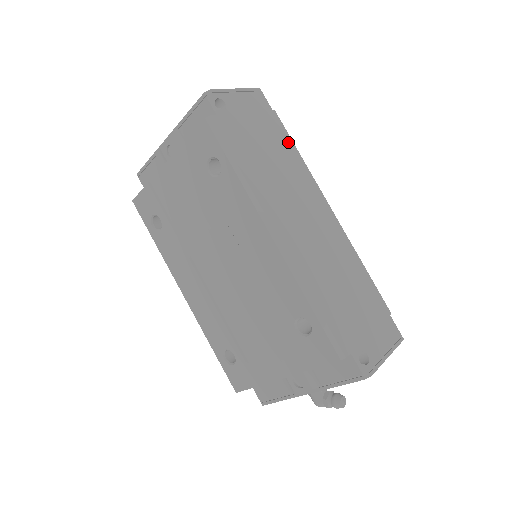
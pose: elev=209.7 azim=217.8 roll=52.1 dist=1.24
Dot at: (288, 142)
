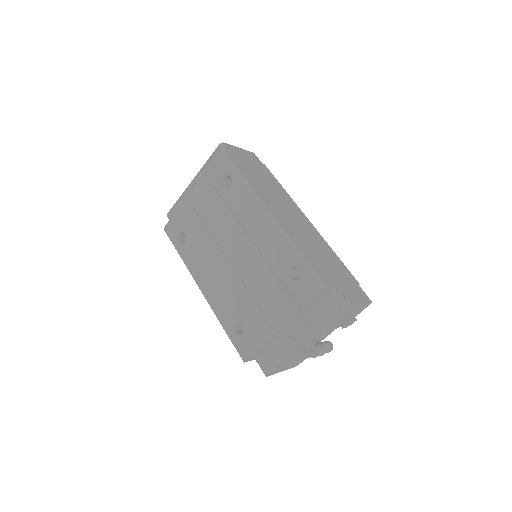
Dot at: (275, 180)
